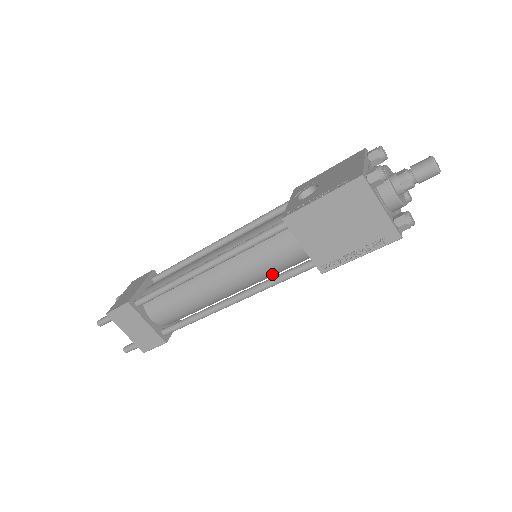
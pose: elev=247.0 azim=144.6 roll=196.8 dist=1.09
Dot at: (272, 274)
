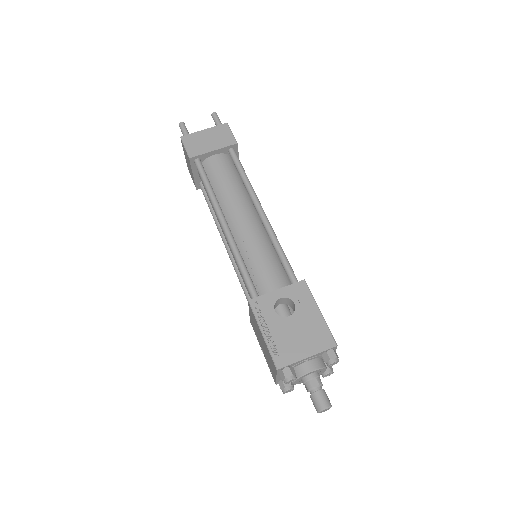
Dot at: occluded
